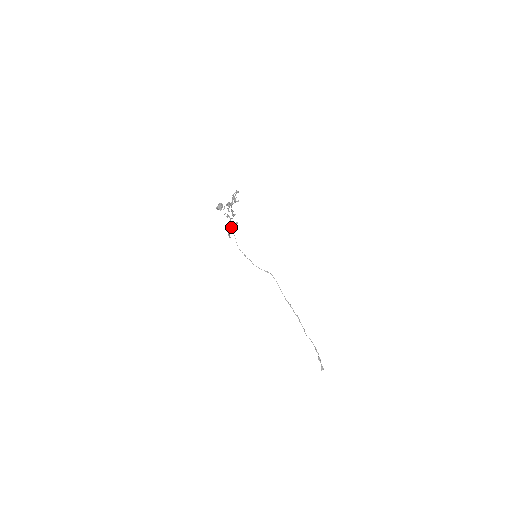
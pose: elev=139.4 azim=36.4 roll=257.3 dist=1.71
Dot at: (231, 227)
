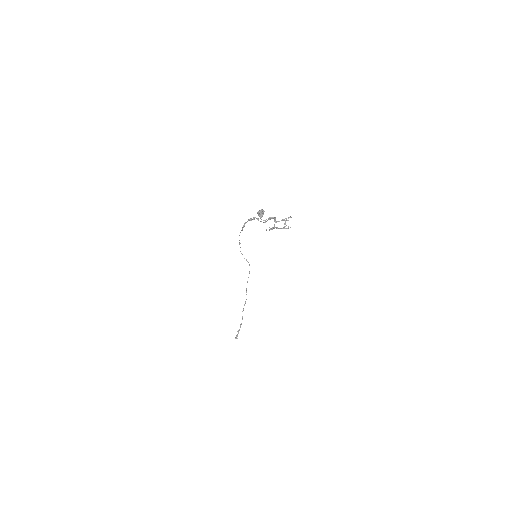
Dot at: occluded
